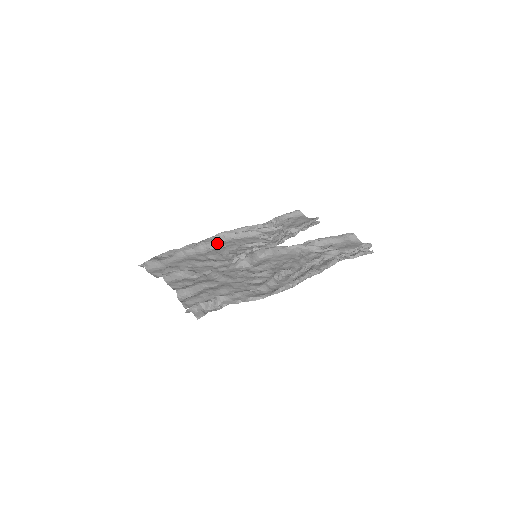
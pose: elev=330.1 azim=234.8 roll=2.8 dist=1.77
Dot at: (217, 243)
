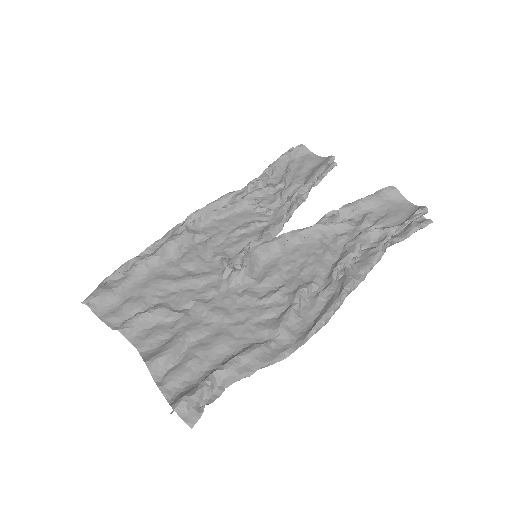
Dot at: (192, 236)
